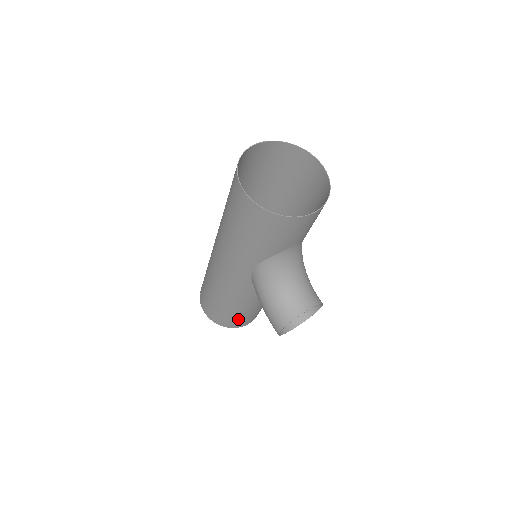
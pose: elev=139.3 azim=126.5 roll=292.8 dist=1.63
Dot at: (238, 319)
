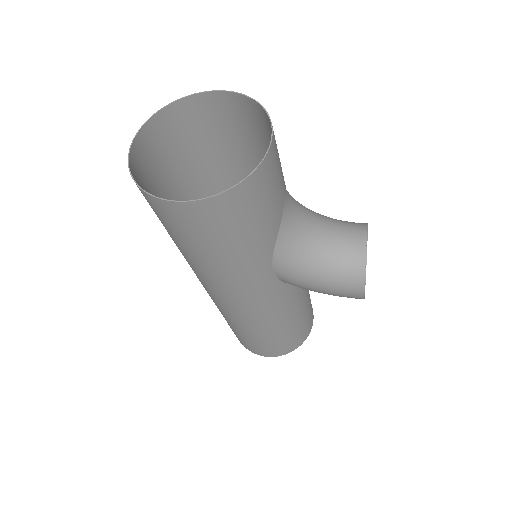
Dot at: (303, 328)
